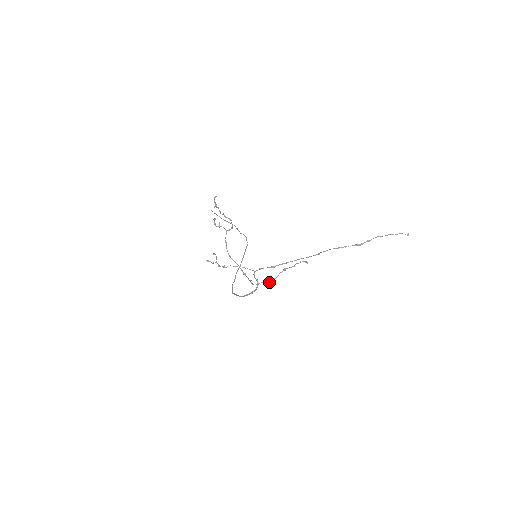
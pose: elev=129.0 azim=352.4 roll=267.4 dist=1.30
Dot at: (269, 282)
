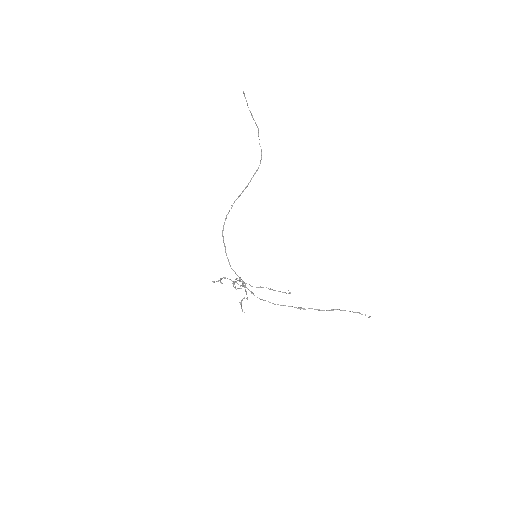
Dot at: occluded
